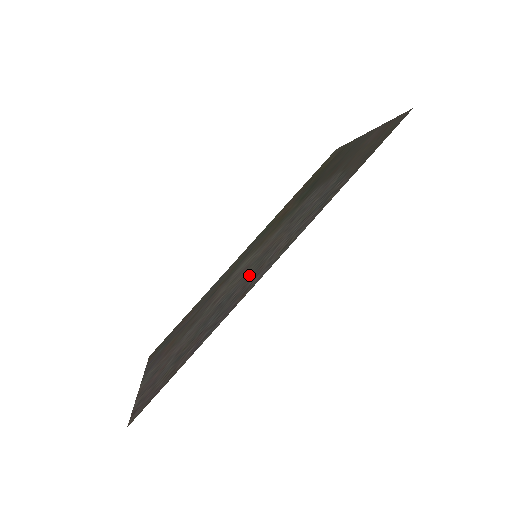
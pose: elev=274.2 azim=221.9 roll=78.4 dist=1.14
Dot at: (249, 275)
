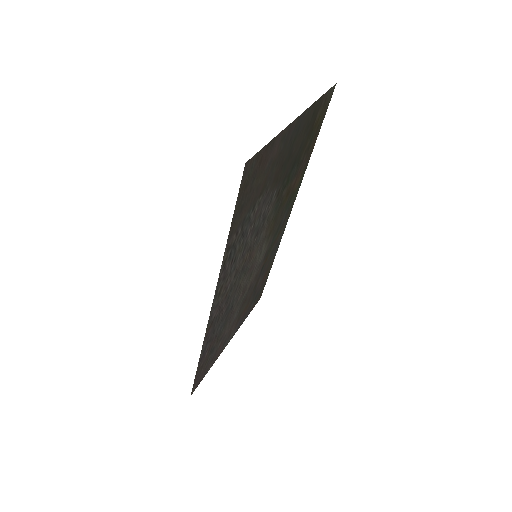
Dot at: (231, 294)
